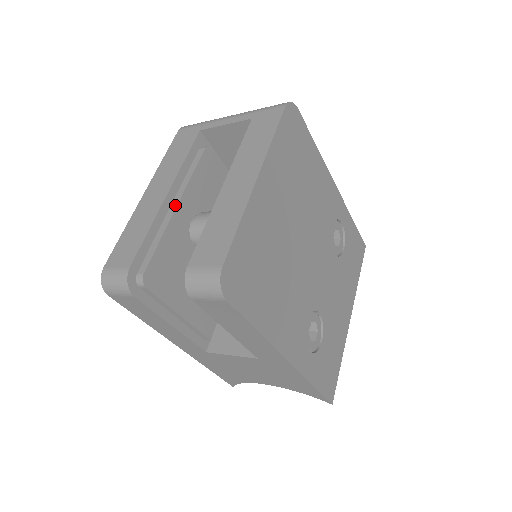
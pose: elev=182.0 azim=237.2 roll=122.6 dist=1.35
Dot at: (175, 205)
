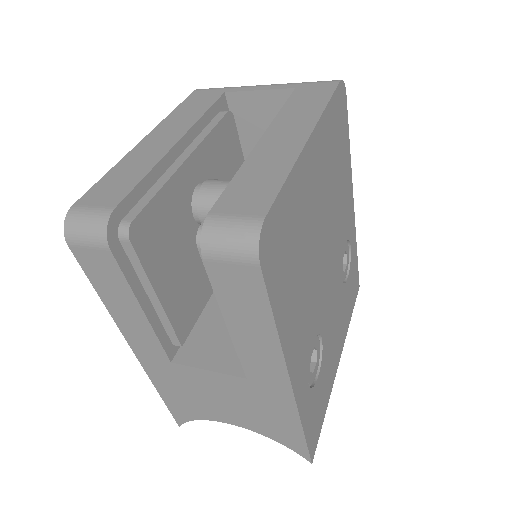
Dot at: (185, 157)
